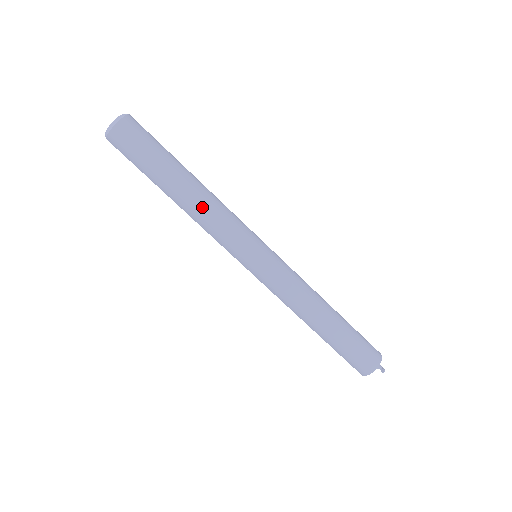
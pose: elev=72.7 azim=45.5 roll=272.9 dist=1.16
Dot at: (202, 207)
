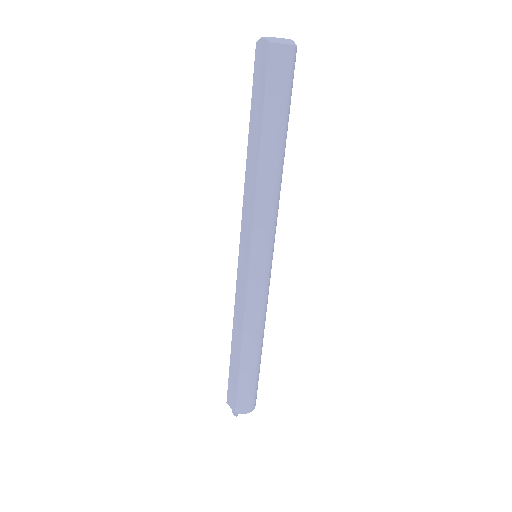
Dot at: (277, 183)
